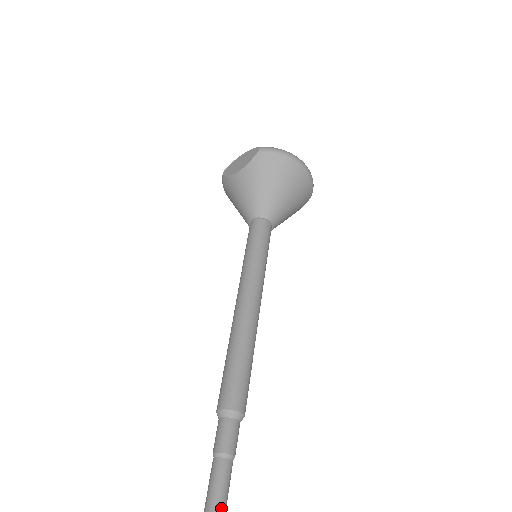
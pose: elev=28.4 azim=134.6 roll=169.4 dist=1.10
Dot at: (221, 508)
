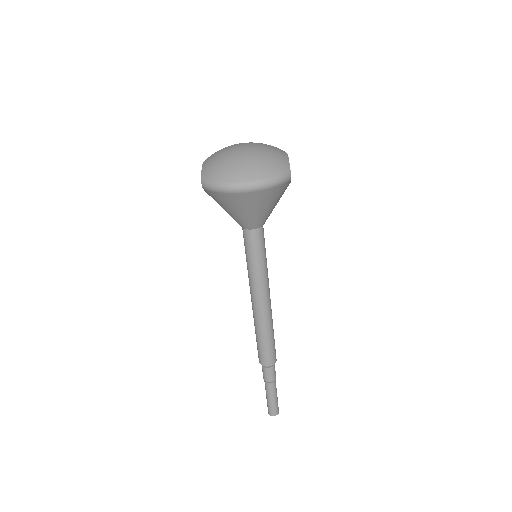
Dot at: (271, 400)
